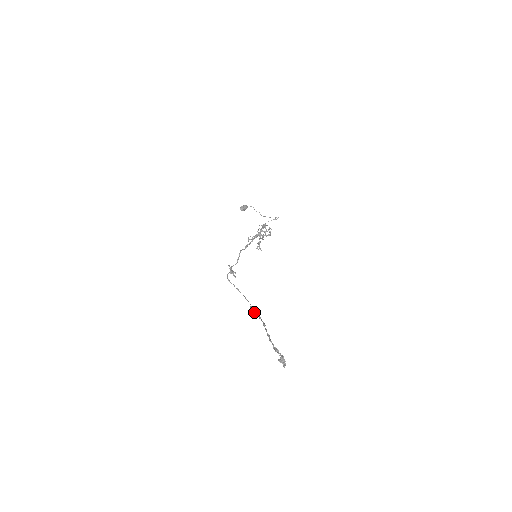
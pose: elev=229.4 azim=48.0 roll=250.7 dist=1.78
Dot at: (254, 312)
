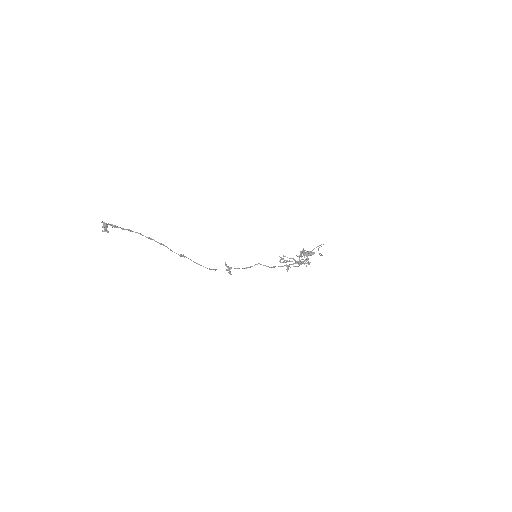
Dot at: (172, 251)
